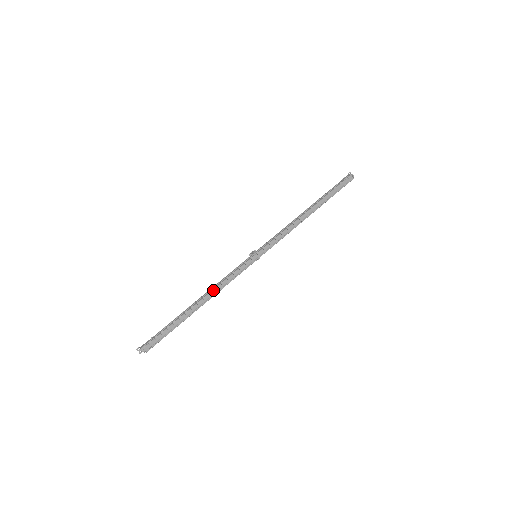
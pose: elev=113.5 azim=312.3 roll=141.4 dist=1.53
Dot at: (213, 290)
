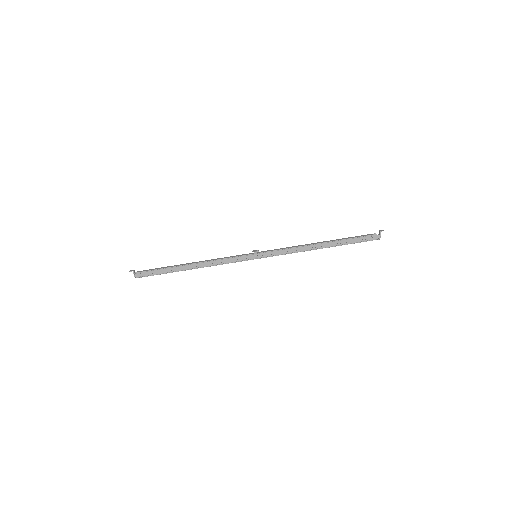
Dot at: occluded
